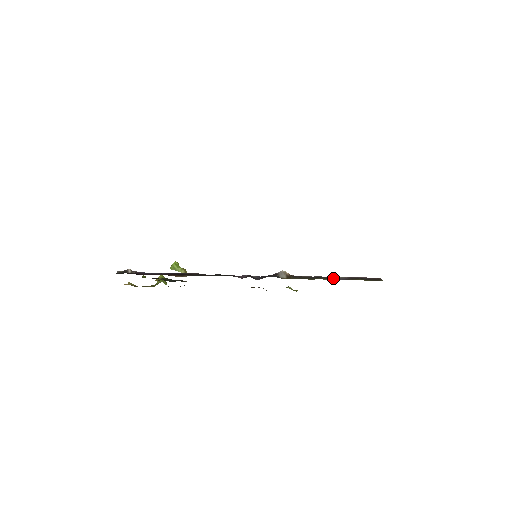
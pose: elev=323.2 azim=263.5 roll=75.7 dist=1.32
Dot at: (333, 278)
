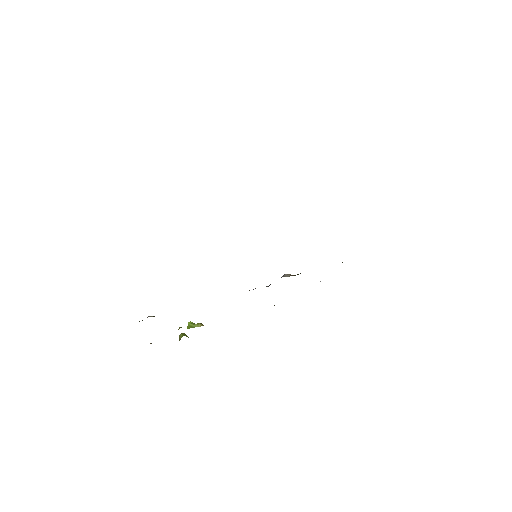
Dot at: occluded
